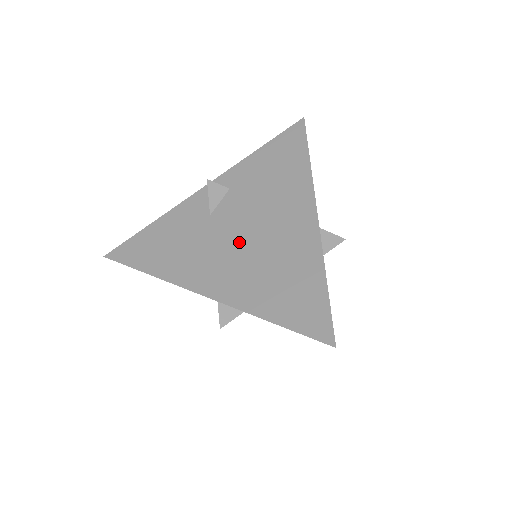
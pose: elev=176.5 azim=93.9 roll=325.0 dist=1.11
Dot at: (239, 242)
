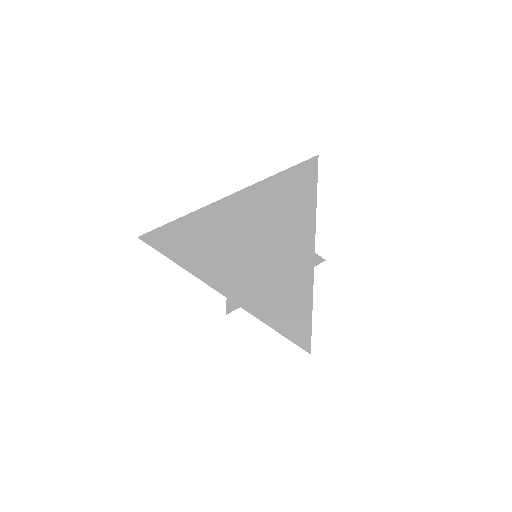
Dot at: (253, 256)
